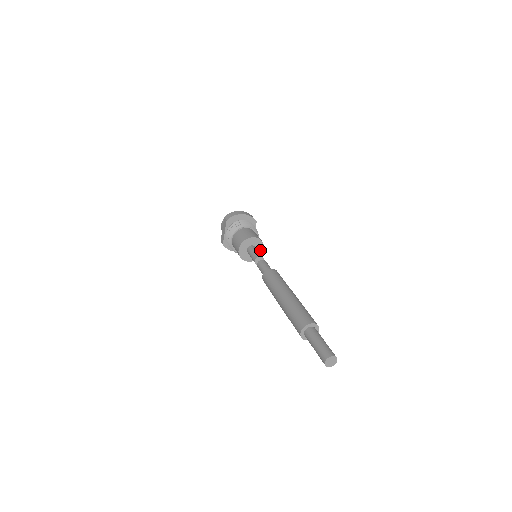
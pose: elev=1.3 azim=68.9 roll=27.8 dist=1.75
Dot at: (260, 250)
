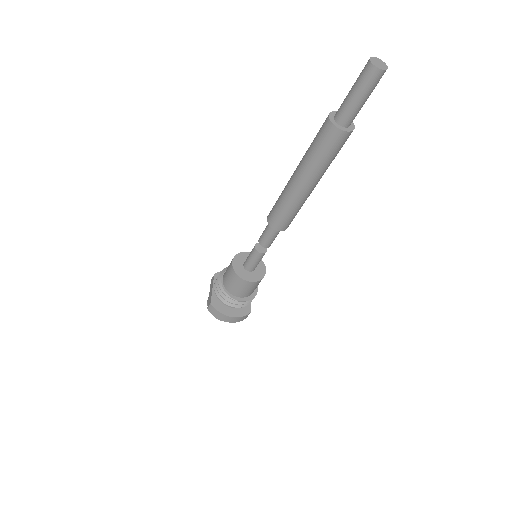
Dot at: (261, 270)
